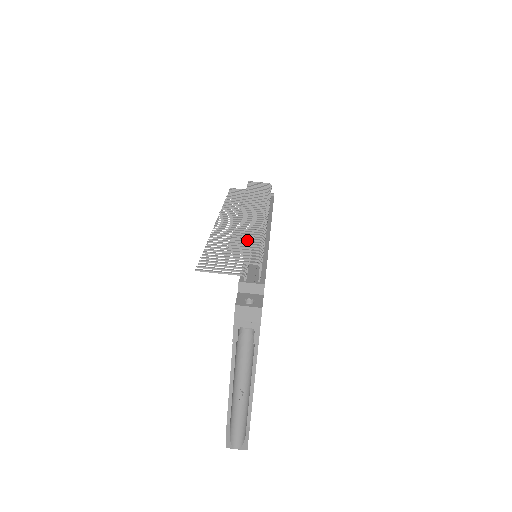
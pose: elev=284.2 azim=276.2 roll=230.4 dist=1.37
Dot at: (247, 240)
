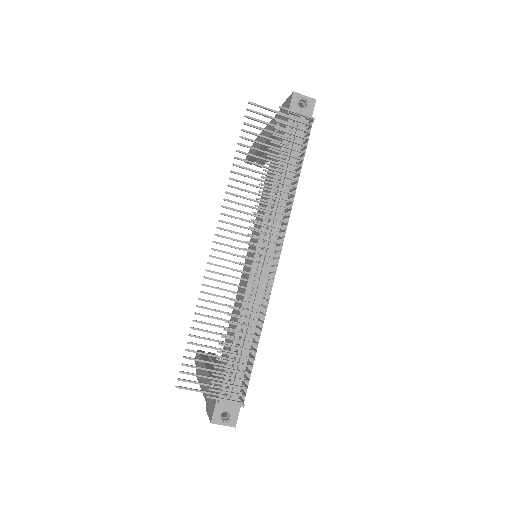
Dot at: (239, 341)
